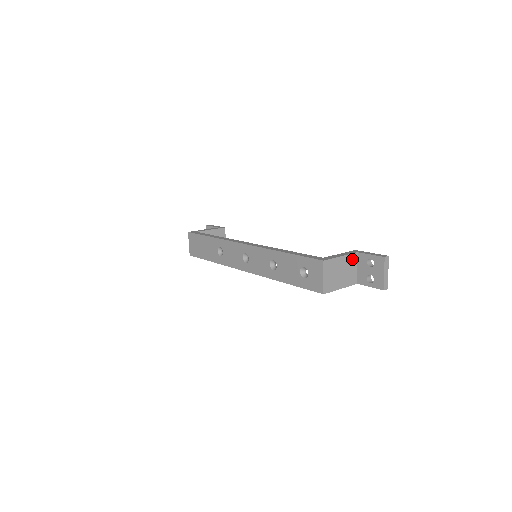
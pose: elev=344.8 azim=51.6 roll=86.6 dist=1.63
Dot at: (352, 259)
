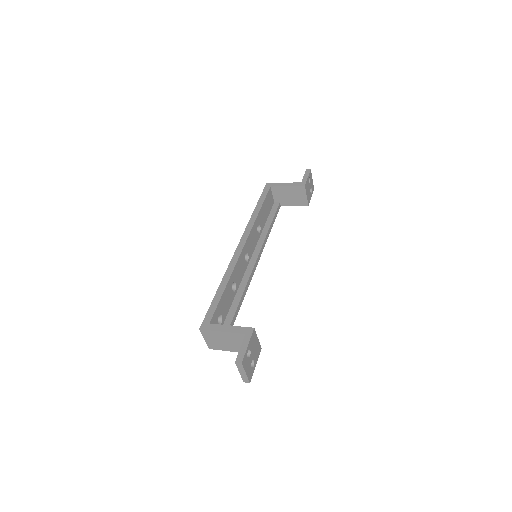
Dot at: (239, 337)
